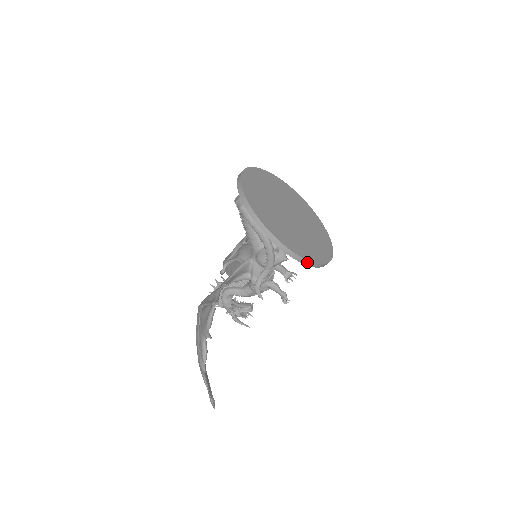
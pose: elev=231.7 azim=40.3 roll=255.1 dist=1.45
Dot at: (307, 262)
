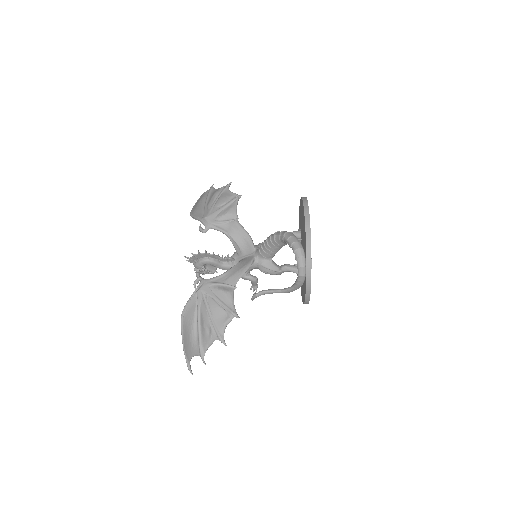
Dot at: occluded
